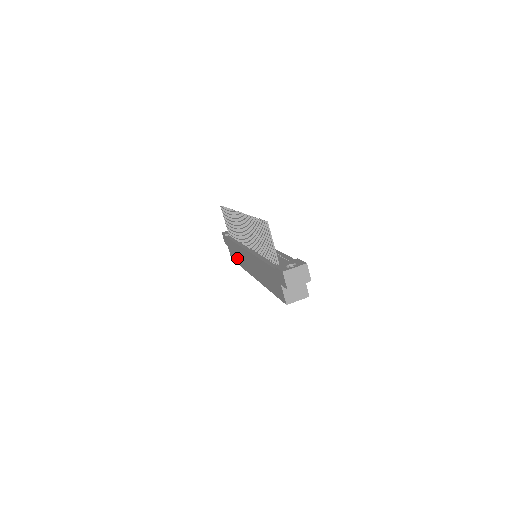
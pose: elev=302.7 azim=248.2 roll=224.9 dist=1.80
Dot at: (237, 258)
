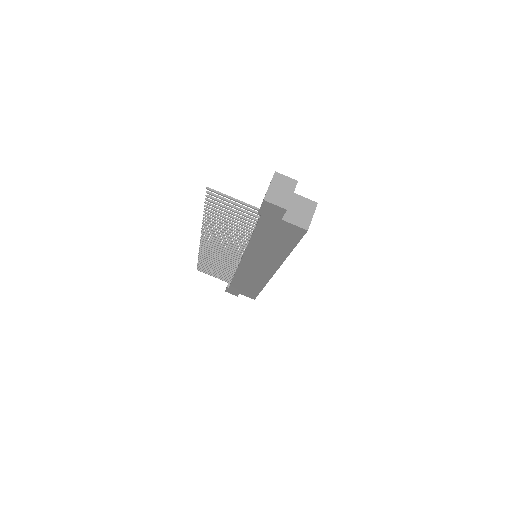
Dot at: (253, 287)
